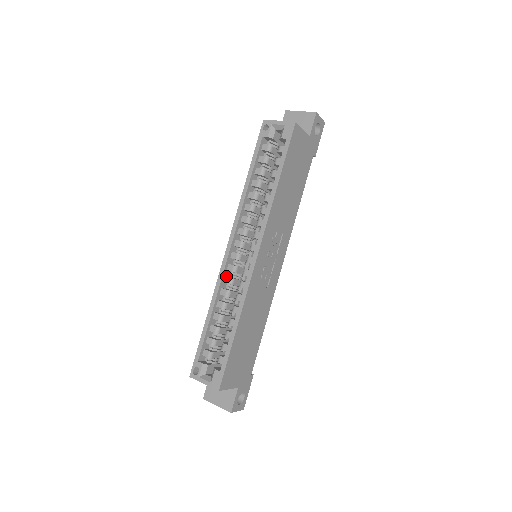
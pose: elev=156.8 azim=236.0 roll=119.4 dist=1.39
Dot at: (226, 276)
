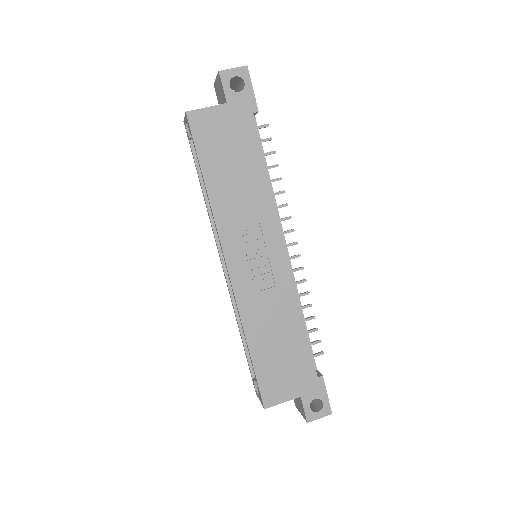
Dot at: occluded
